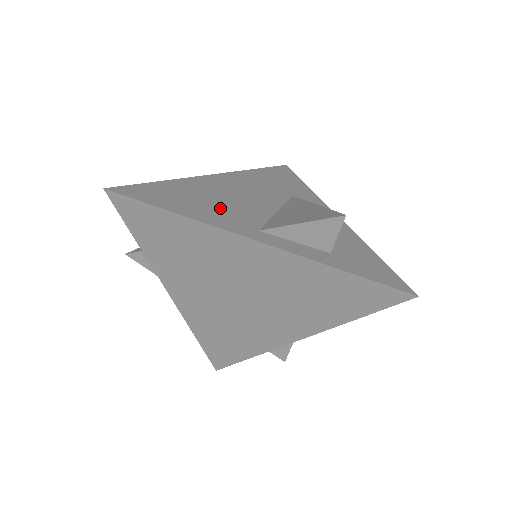
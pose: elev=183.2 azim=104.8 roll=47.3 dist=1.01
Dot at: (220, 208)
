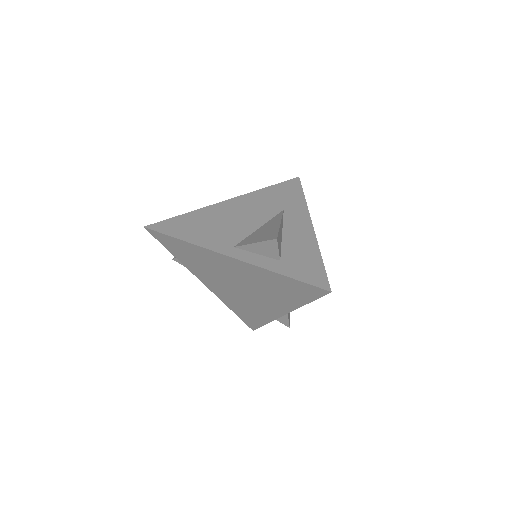
Dot at: (215, 231)
